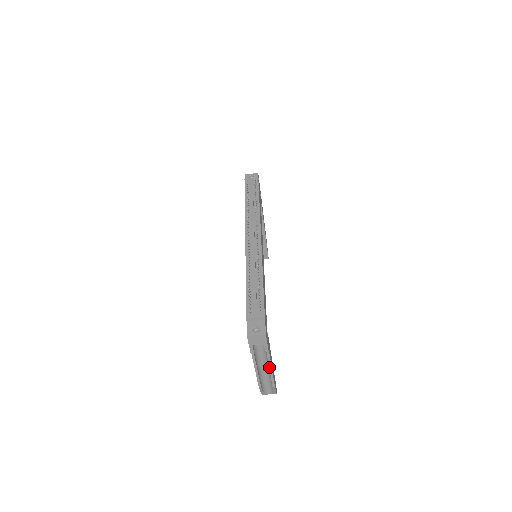
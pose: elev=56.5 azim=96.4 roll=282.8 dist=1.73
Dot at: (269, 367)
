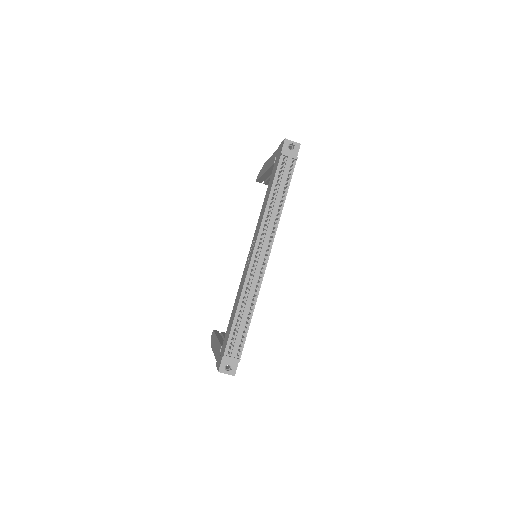
Dot at: occluded
